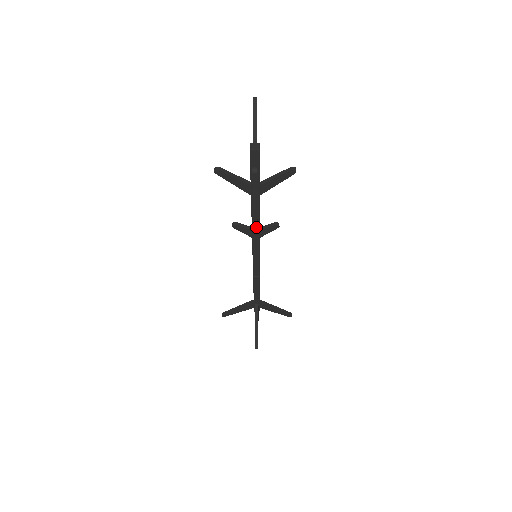
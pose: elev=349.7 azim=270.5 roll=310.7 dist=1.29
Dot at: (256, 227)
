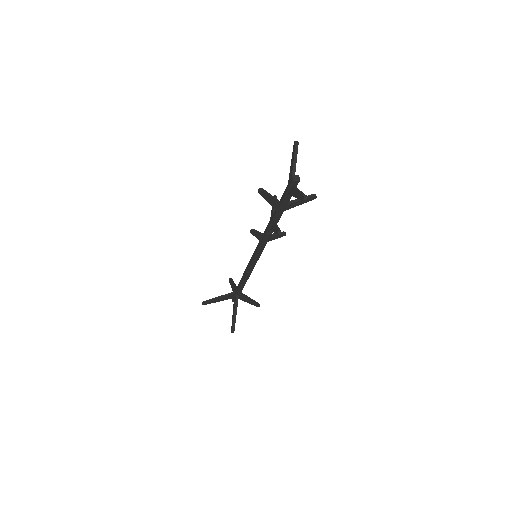
Dot at: (269, 234)
